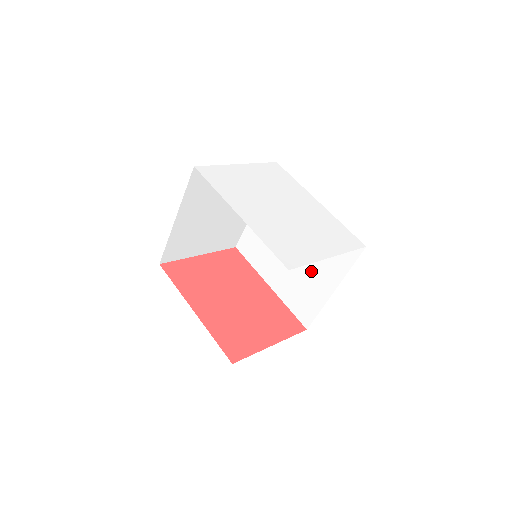
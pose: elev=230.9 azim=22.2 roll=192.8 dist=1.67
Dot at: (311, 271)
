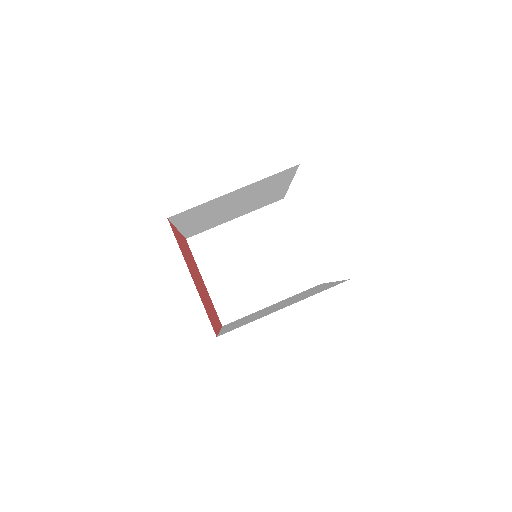
Dot at: (277, 308)
